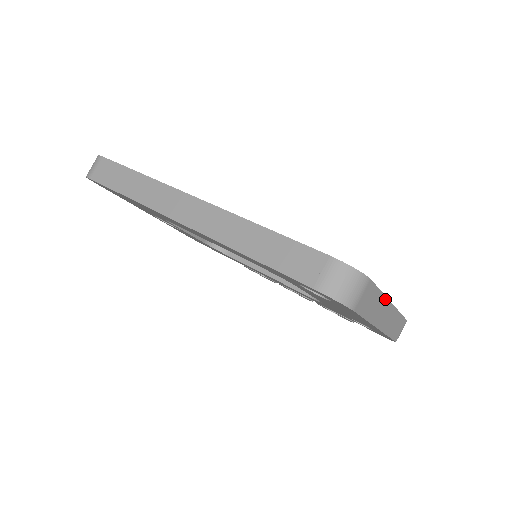
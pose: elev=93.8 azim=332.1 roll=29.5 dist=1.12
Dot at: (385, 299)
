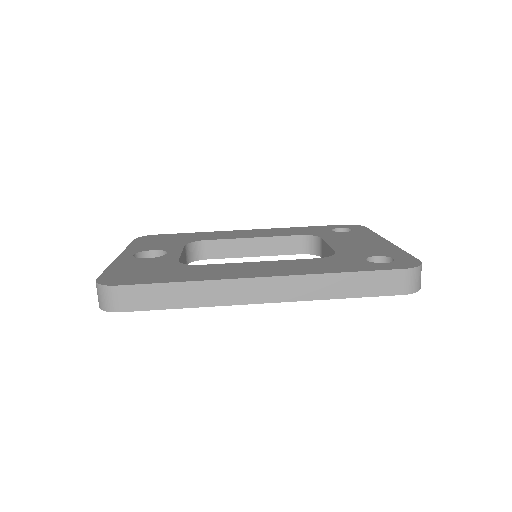
Dot at: occluded
